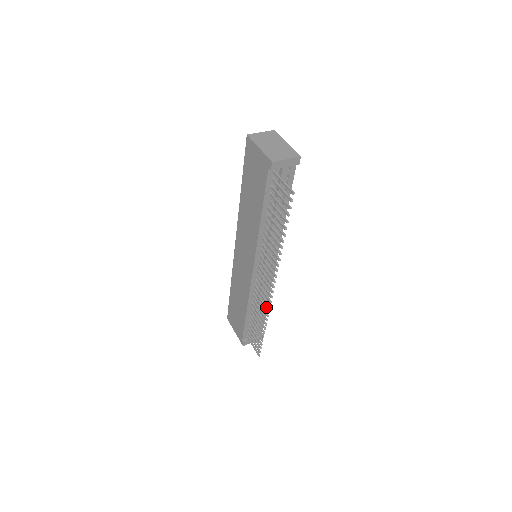
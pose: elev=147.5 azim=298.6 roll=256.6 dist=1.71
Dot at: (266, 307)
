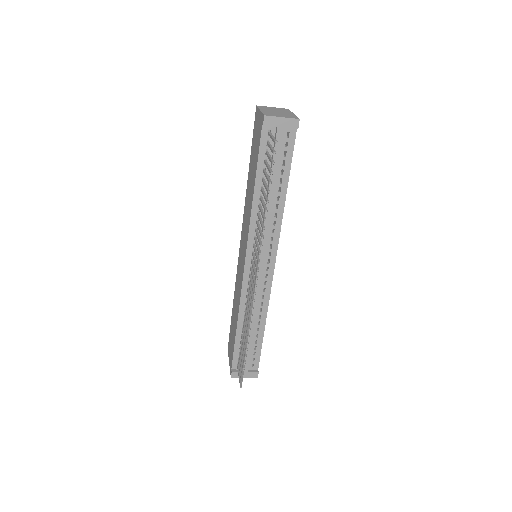
Dot at: (250, 311)
